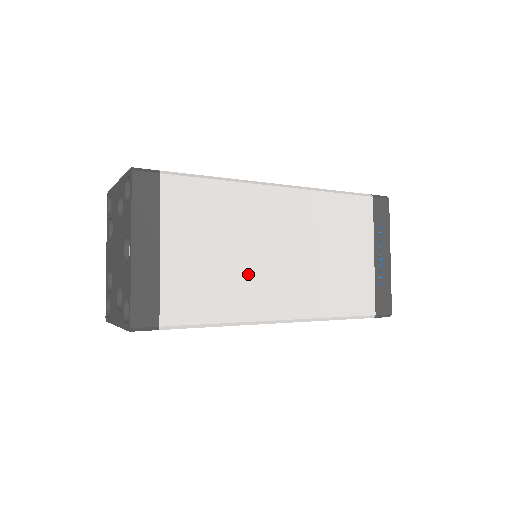
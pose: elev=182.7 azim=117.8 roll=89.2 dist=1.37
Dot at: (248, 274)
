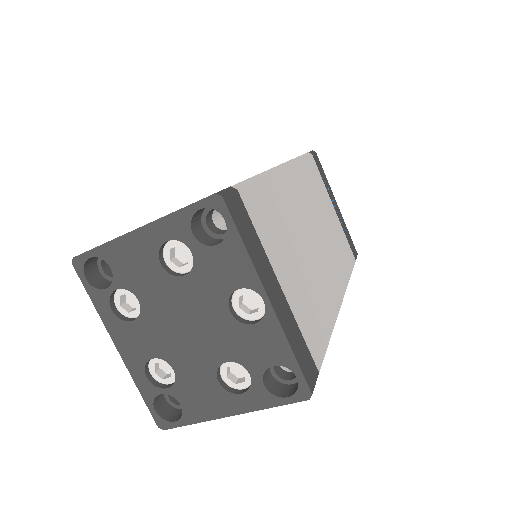
Dot at: (316, 271)
